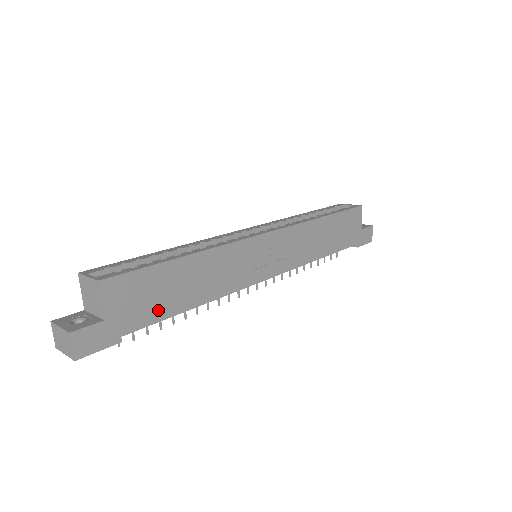
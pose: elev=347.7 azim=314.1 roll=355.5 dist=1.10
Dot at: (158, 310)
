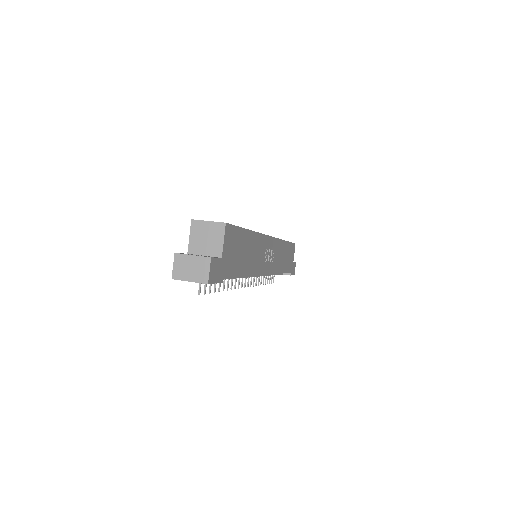
Dot at: (236, 266)
